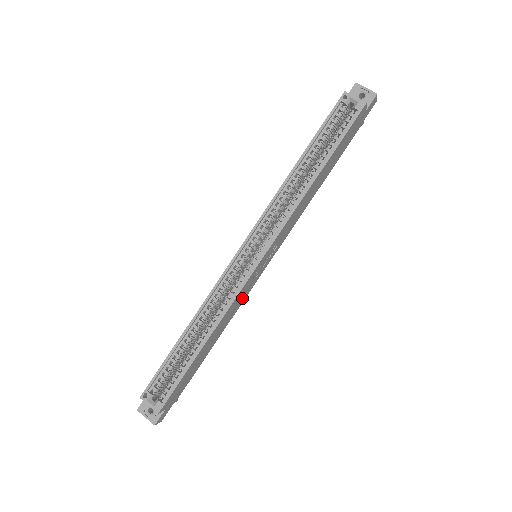
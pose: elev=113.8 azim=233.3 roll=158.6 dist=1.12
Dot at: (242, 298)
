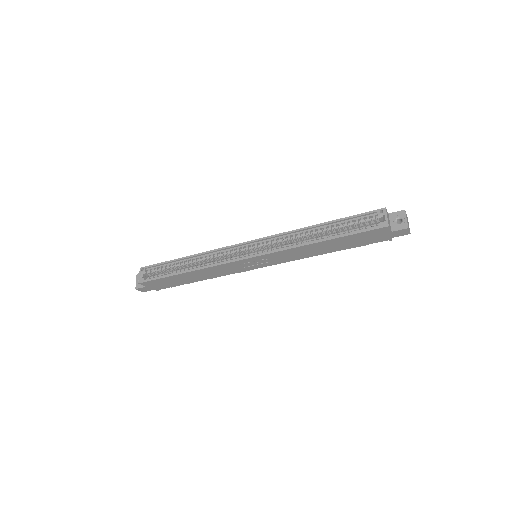
Dot at: (229, 271)
